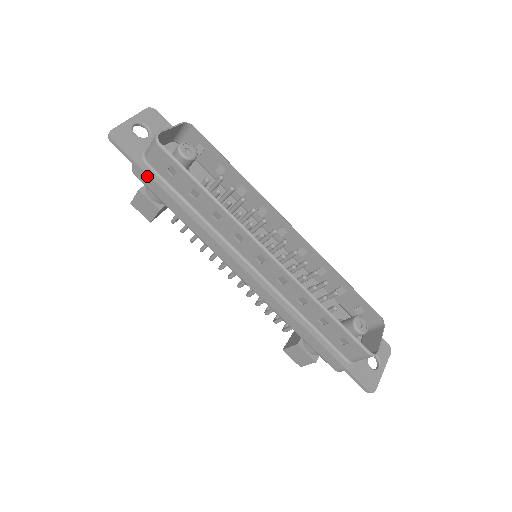
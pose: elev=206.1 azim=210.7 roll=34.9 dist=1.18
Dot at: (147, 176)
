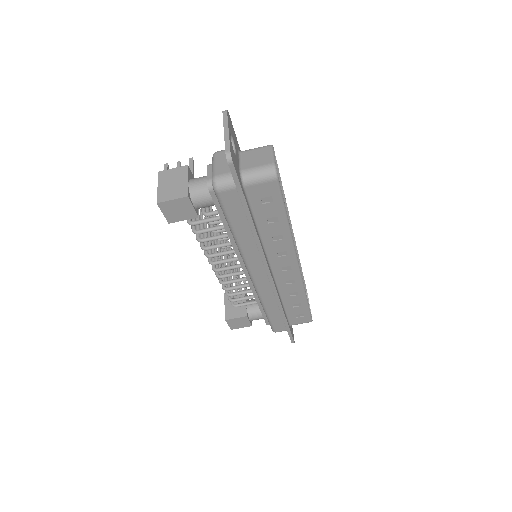
Dot at: (243, 201)
